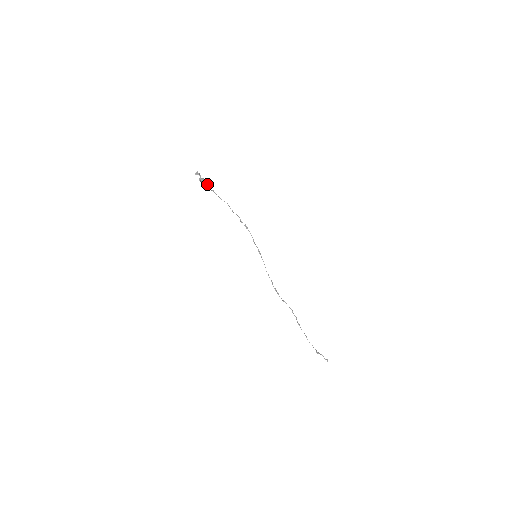
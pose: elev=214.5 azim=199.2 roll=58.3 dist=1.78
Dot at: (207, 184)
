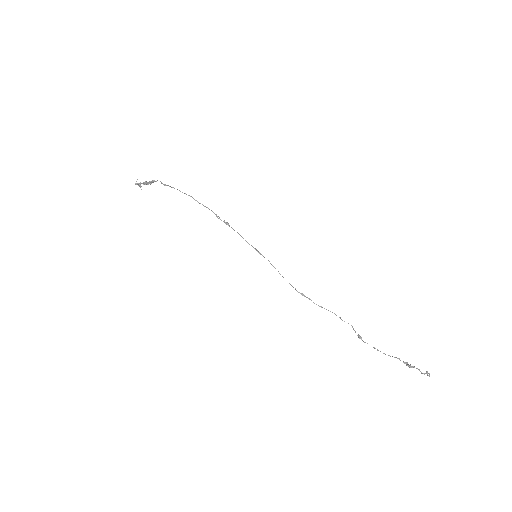
Dot at: (156, 181)
